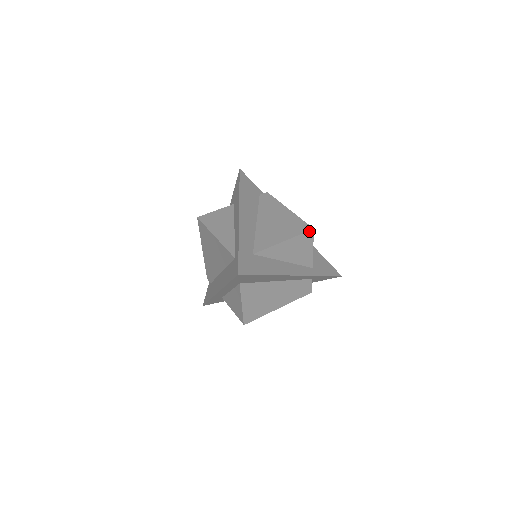
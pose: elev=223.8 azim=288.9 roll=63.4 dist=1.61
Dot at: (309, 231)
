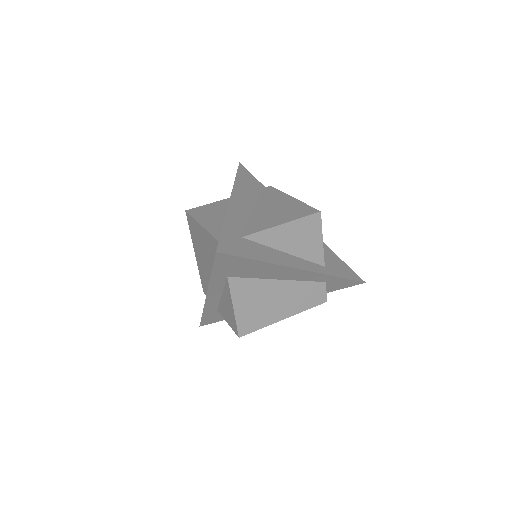
Dot at: (315, 214)
